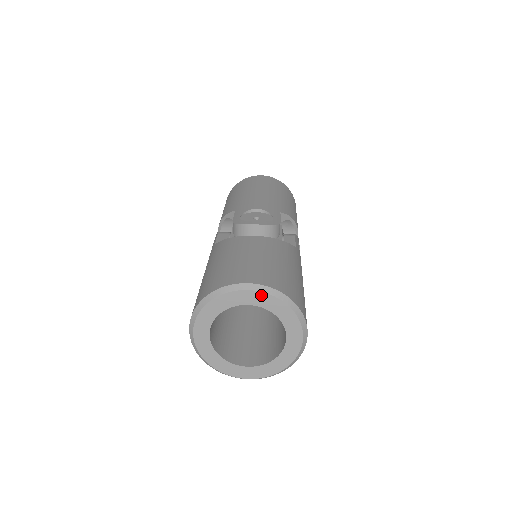
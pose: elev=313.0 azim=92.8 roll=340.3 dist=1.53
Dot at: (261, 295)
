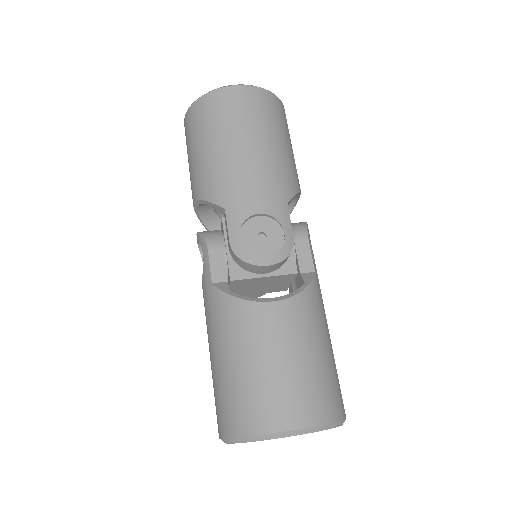
Dot at: (307, 433)
